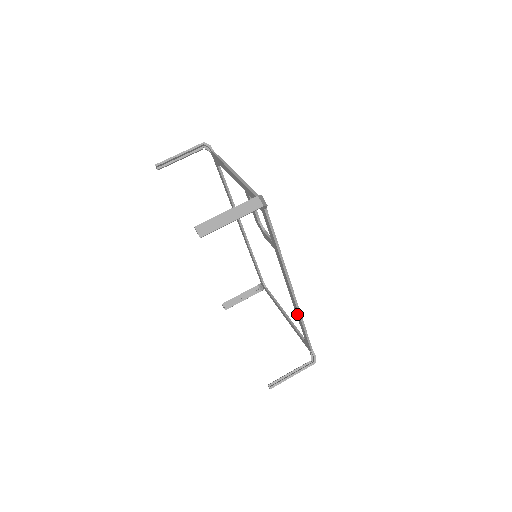
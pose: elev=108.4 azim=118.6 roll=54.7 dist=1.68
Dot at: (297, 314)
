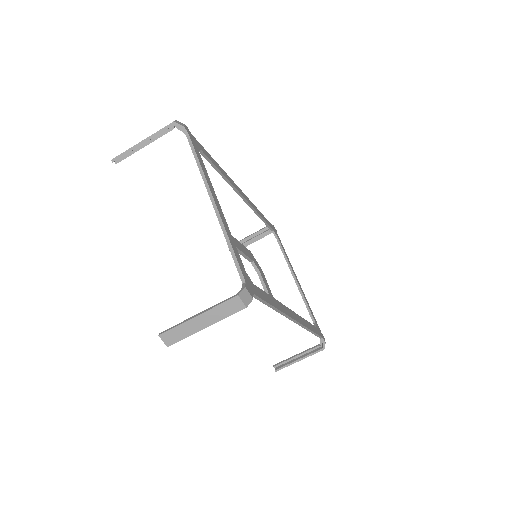
Dot at: occluded
